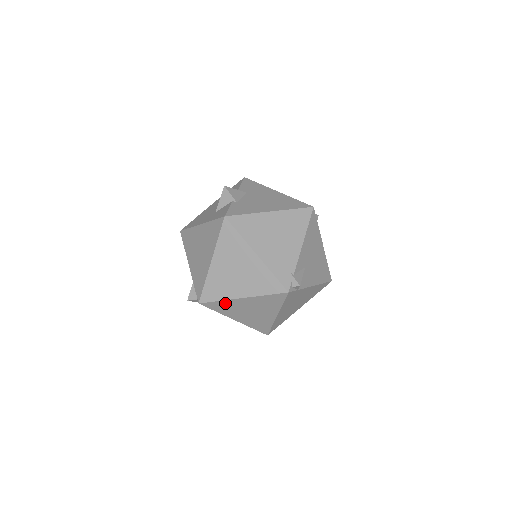
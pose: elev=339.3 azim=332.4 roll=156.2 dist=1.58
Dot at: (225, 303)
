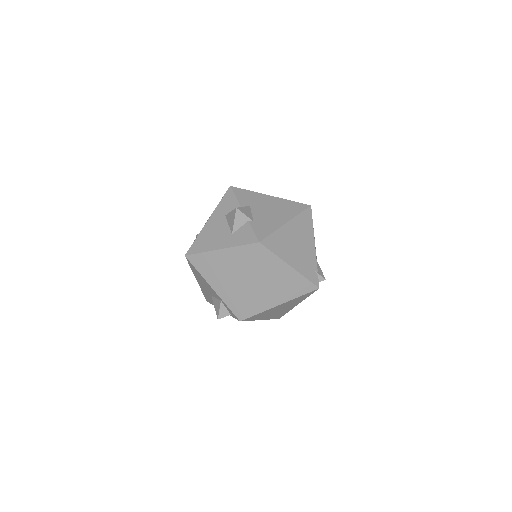
Dot at: (263, 313)
